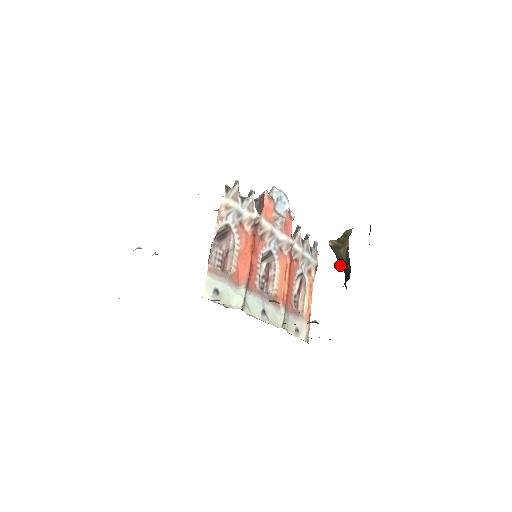
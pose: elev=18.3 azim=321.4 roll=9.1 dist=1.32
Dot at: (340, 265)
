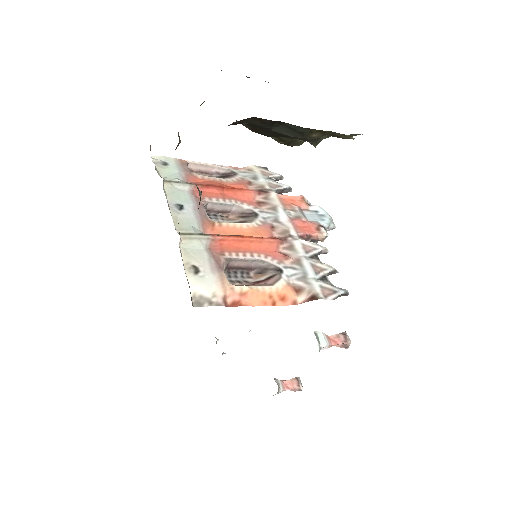
Dot at: occluded
